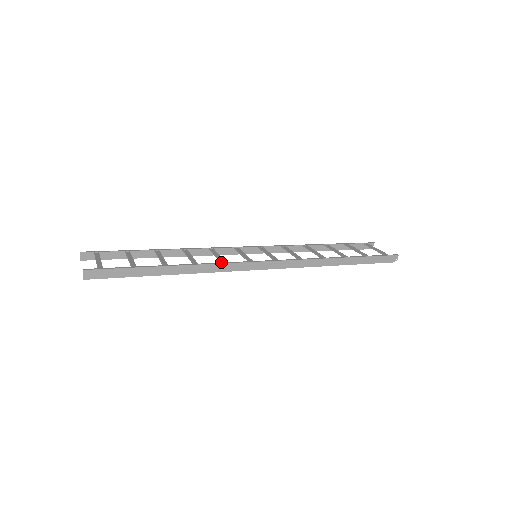
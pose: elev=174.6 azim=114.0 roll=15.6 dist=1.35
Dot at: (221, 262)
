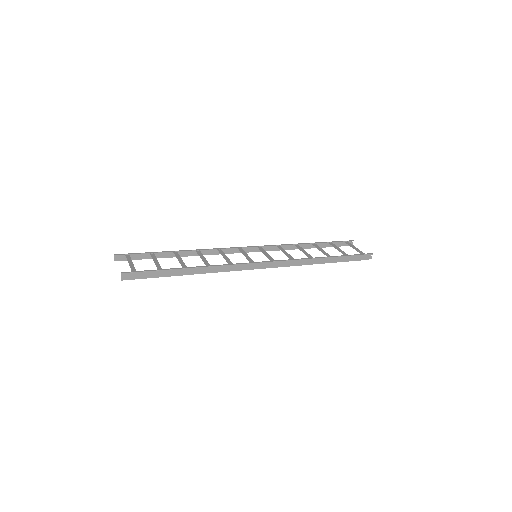
Dot at: (228, 263)
